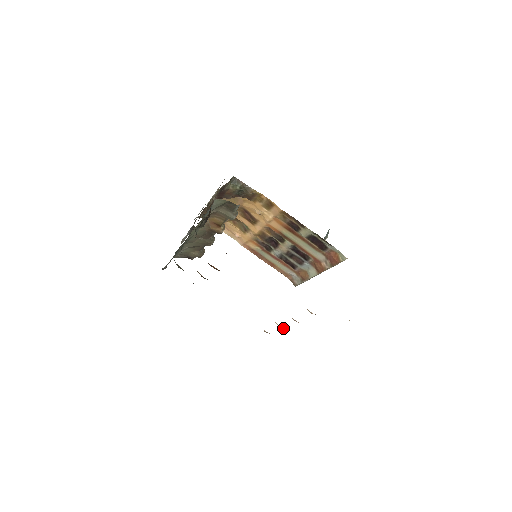
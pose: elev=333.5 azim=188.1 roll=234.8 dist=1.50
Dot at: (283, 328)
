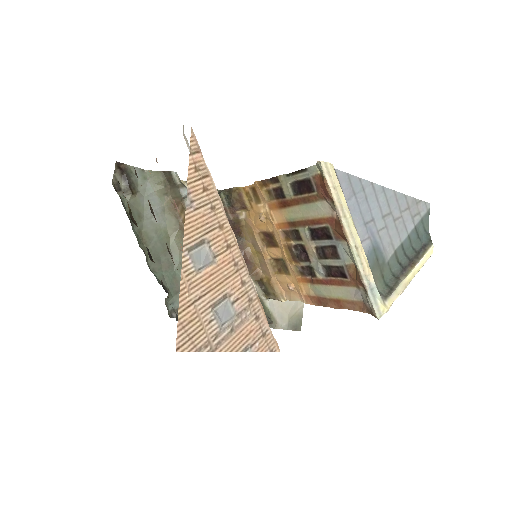
Dot at: occluded
